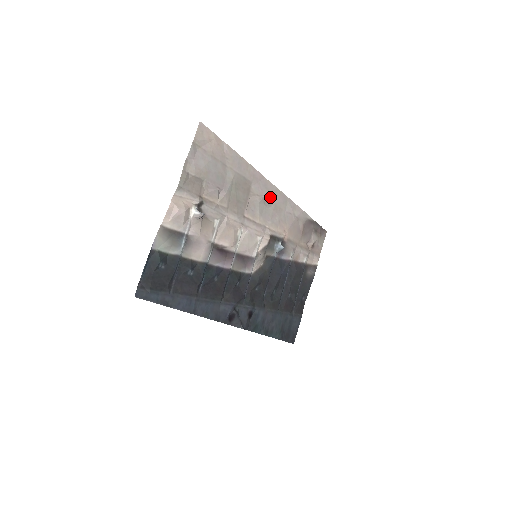
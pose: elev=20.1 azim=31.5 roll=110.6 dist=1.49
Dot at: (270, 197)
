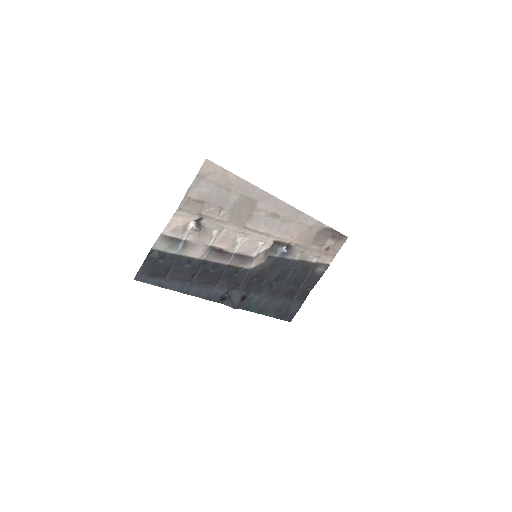
Dot at: (278, 212)
